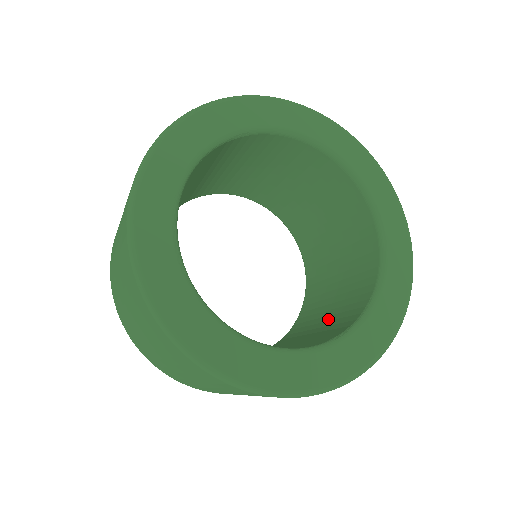
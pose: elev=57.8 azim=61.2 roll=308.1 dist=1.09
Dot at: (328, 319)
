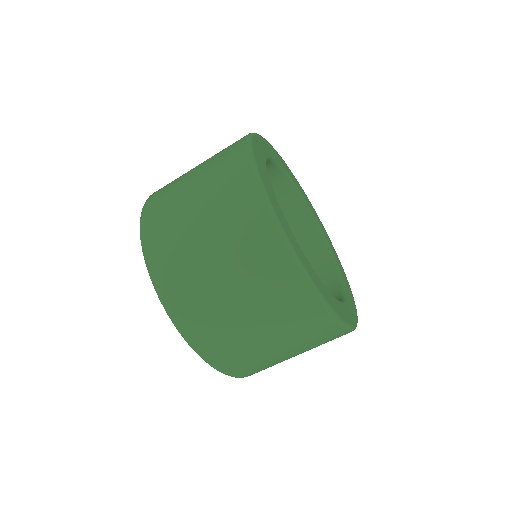
Dot at: occluded
